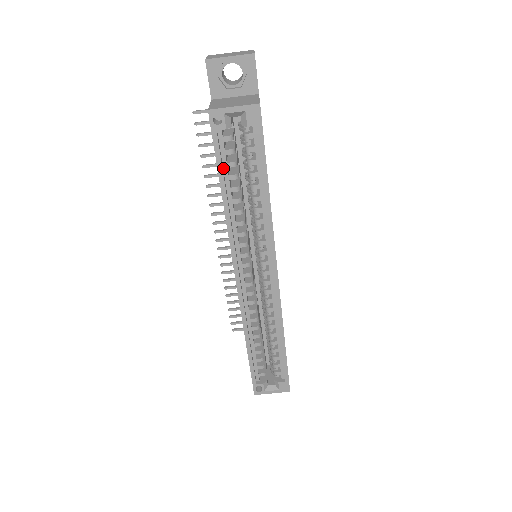
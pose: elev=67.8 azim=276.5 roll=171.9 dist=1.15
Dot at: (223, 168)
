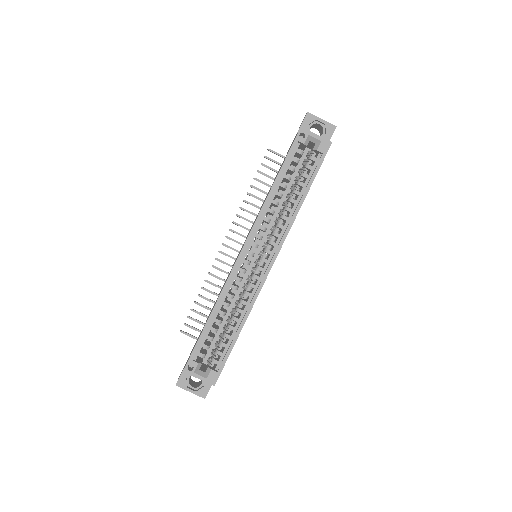
Dot at: (285, 167)
